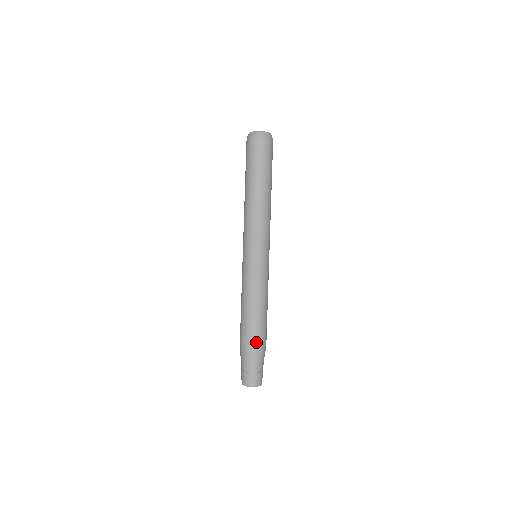
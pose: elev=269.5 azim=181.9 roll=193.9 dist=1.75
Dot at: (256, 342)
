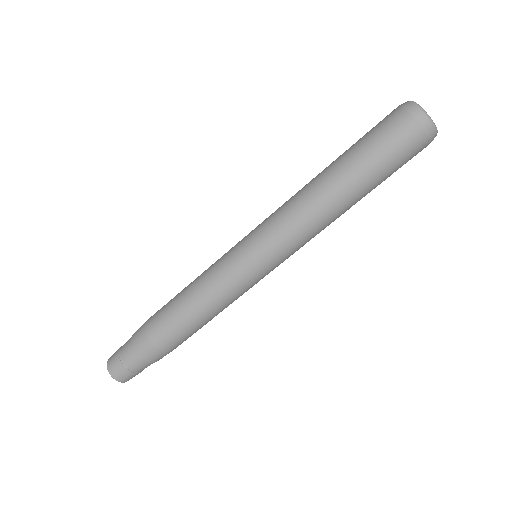
Dot at: (162, 348)
